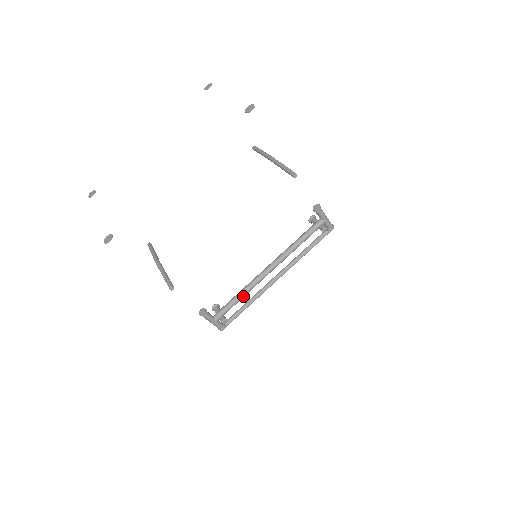
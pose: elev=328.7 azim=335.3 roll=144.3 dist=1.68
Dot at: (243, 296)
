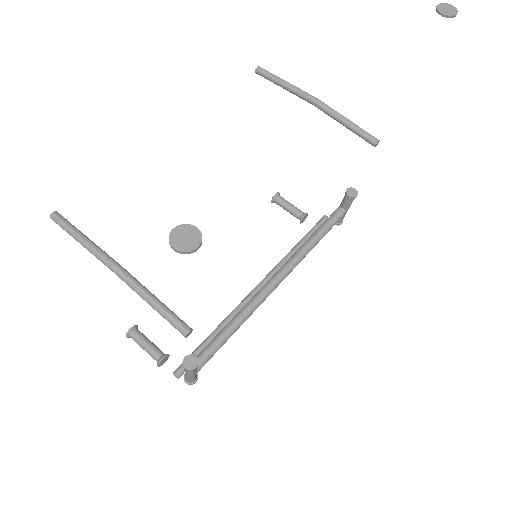
Dot at: occluded
